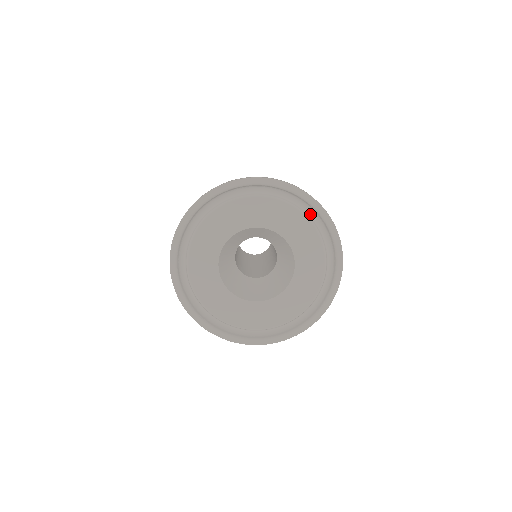
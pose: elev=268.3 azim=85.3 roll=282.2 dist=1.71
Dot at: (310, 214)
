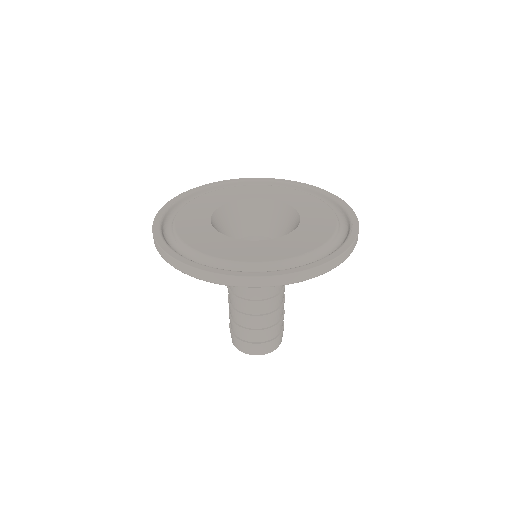
Dot at: occluded
